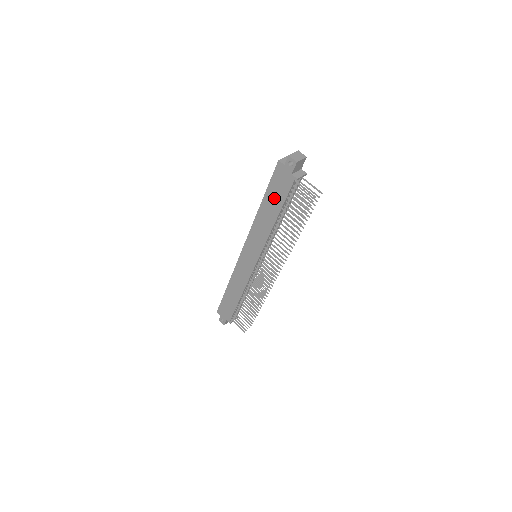
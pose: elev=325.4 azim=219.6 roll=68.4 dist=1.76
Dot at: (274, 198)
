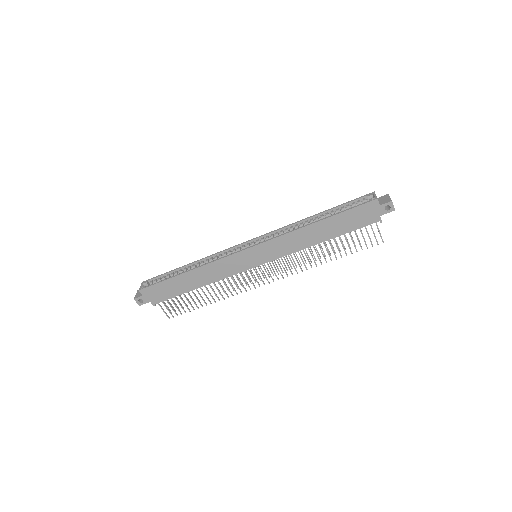
Dot at: (341, 224)
